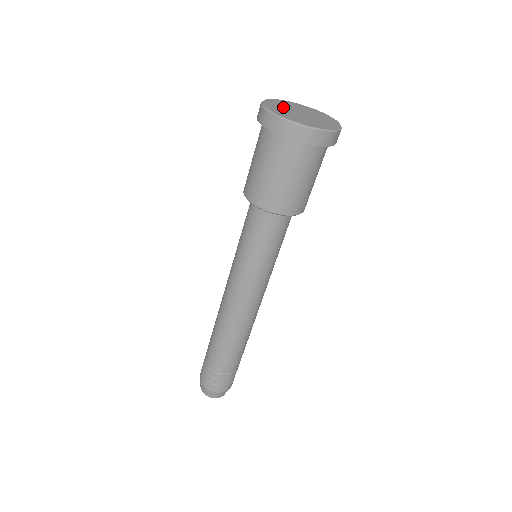
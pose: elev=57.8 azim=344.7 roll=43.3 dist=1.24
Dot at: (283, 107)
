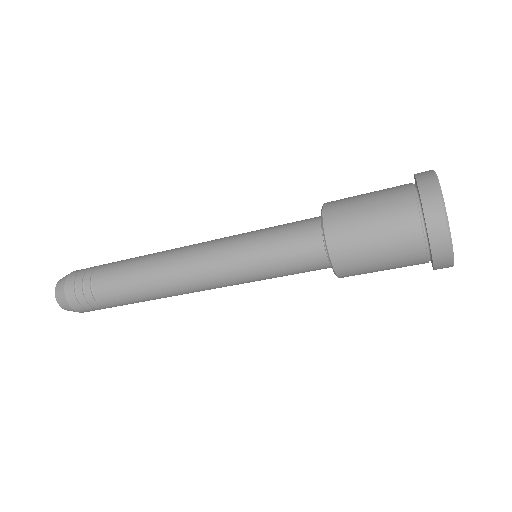
Dot at: occluded
